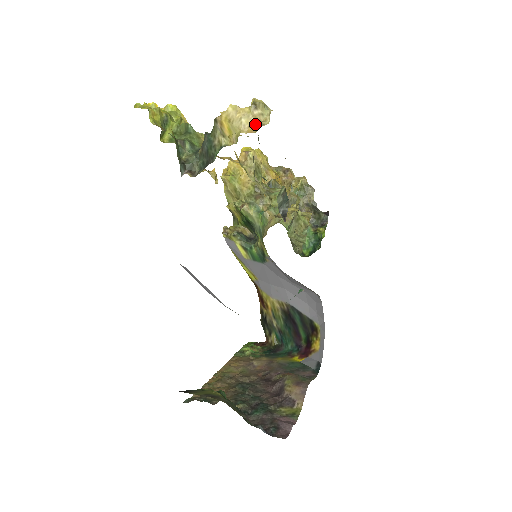
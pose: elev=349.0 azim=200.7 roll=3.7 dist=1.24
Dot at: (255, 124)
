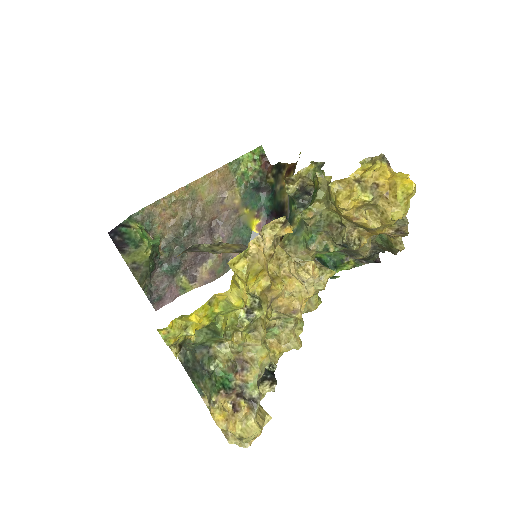
Dot at: (226, 431)
